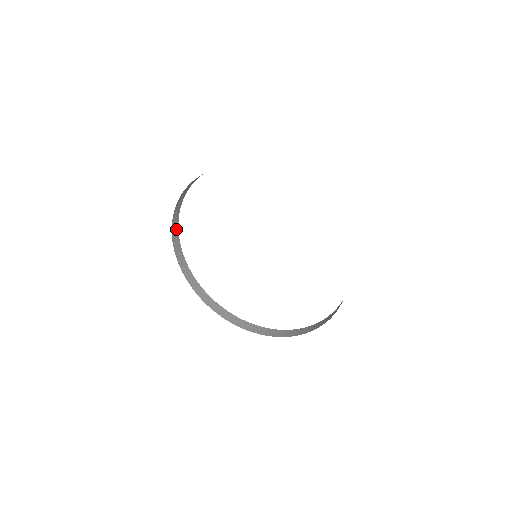
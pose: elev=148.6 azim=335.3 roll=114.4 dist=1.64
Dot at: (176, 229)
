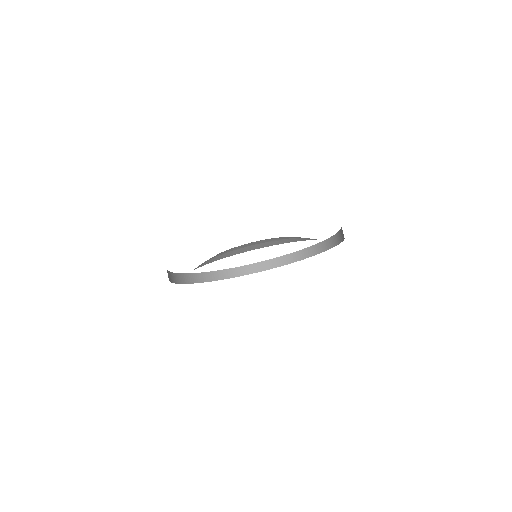
Dot at: (199, 276)
